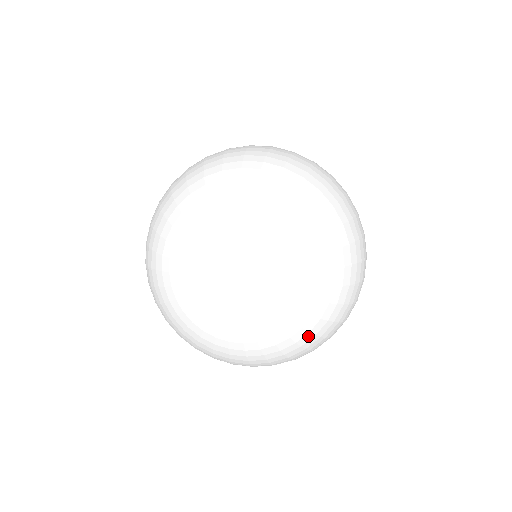
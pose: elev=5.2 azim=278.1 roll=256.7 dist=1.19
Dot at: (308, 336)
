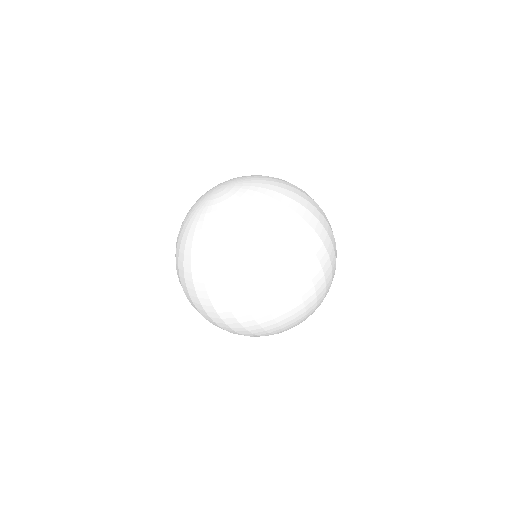
Dot at: (266, 222)
